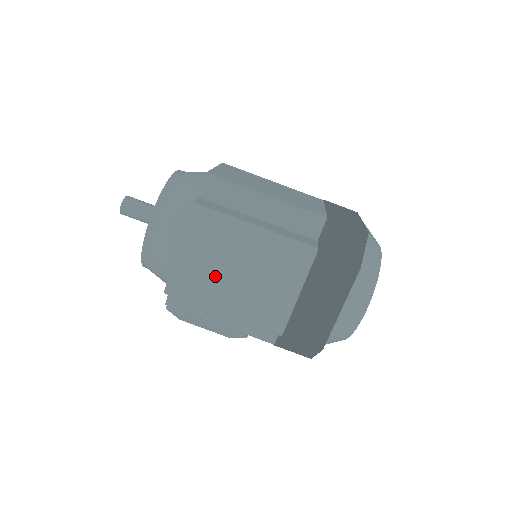
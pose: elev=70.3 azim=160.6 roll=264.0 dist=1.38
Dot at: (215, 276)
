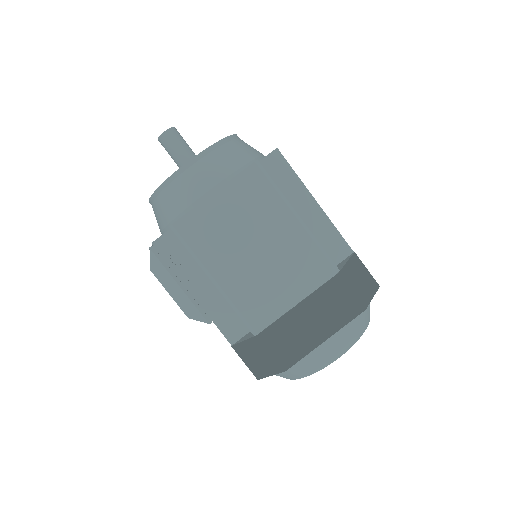
Dot at: (232, 239)
